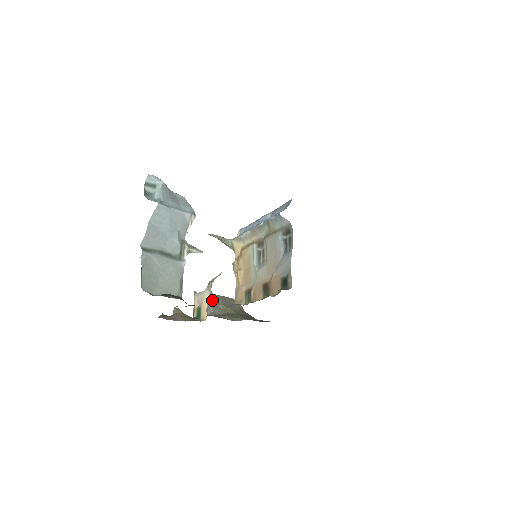
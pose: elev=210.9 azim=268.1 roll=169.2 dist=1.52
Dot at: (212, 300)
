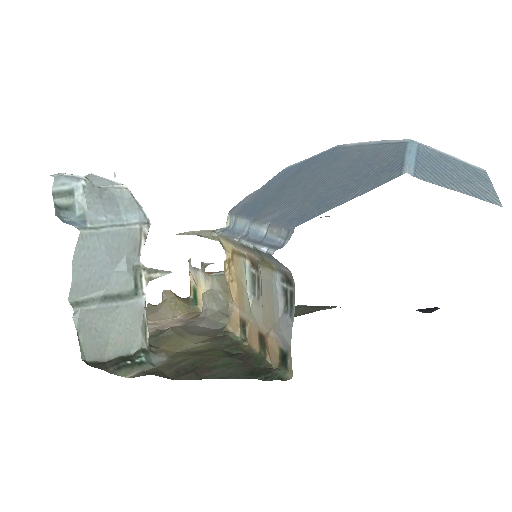
Dot at: (208, 286)
